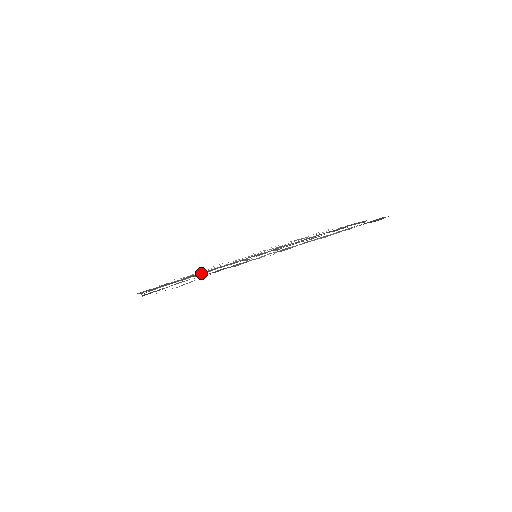
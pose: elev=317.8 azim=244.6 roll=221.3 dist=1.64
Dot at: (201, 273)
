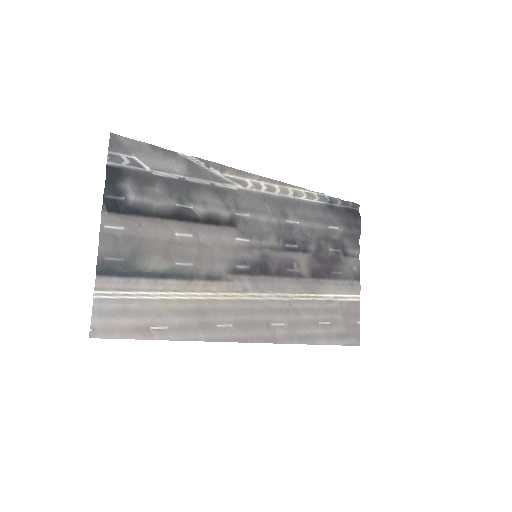
Dot at: (184, 220)
